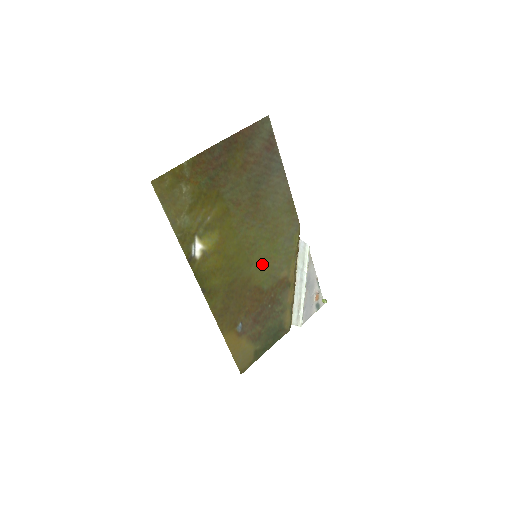
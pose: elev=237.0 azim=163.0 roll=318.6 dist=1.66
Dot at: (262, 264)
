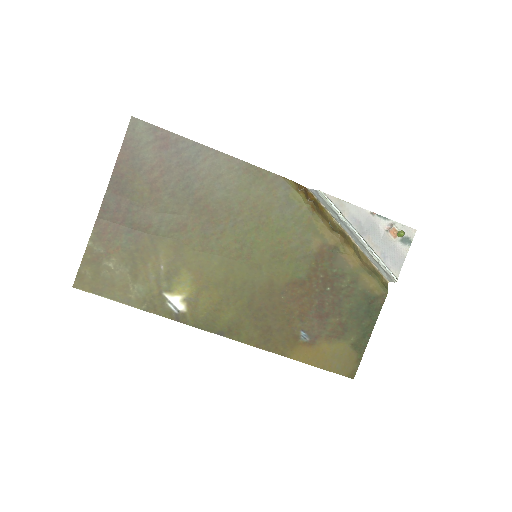
Dot at: (274, 257)
